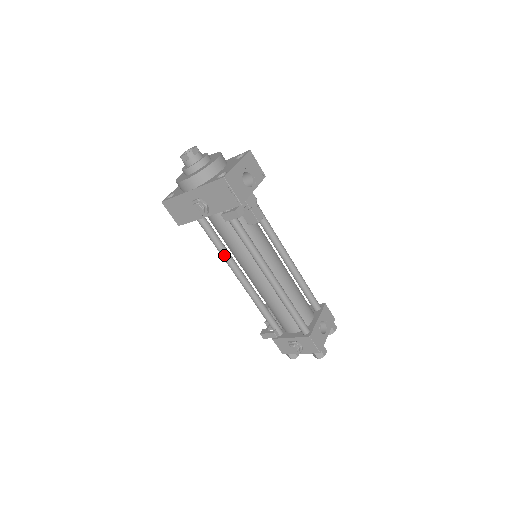
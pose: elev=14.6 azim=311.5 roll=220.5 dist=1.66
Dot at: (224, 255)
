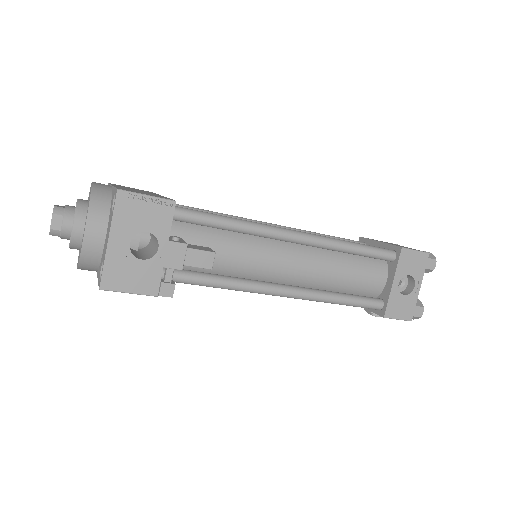
Dot at: occluded
